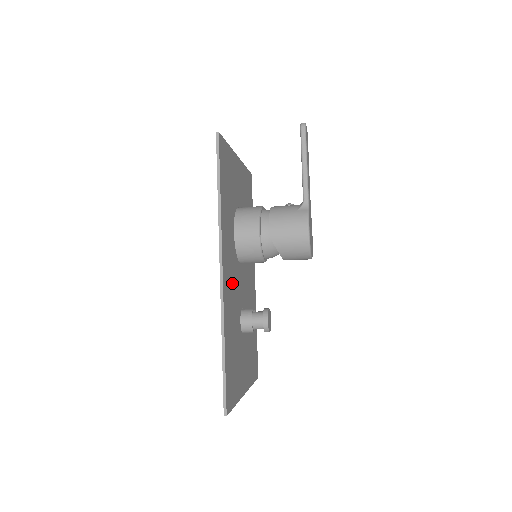
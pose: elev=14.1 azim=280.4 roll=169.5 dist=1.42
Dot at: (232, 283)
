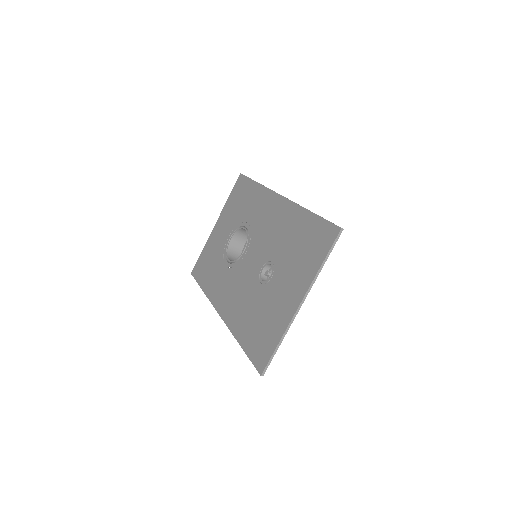
Dot at: (271, 227)
